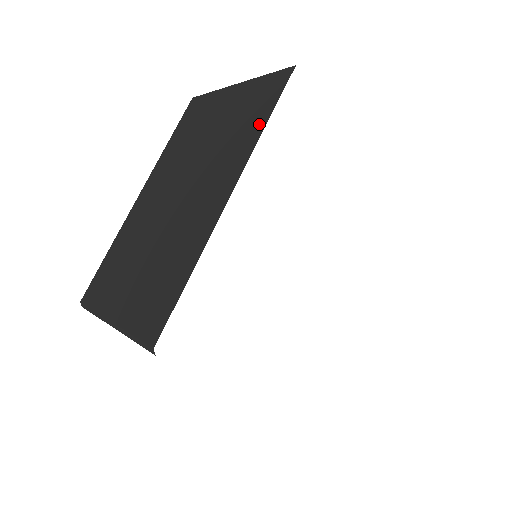
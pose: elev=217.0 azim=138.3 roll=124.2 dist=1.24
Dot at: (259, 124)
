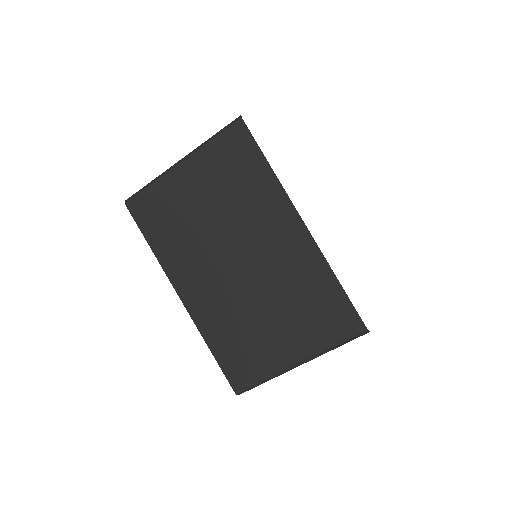
Dot at: occluded
